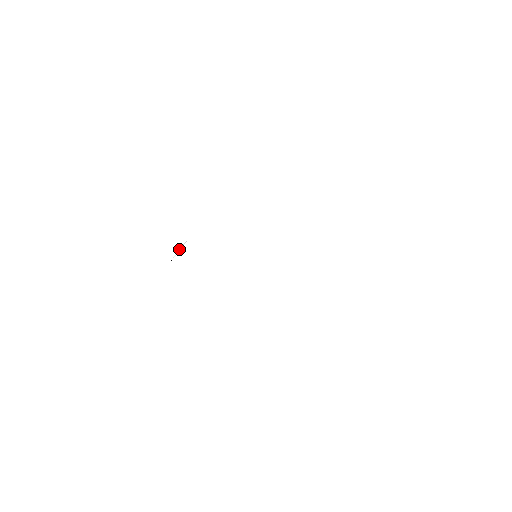
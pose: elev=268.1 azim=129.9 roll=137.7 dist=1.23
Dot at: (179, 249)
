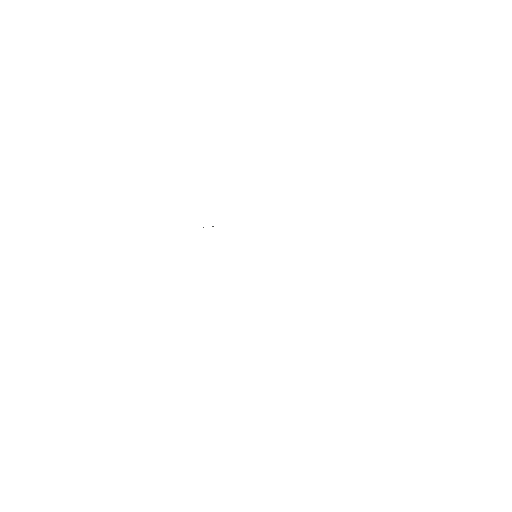
Dot at: occluded
